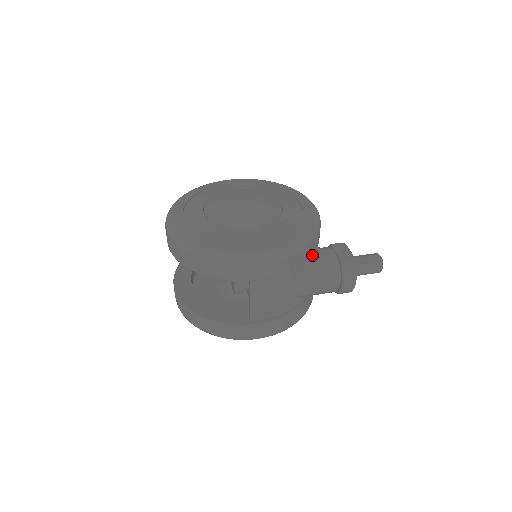
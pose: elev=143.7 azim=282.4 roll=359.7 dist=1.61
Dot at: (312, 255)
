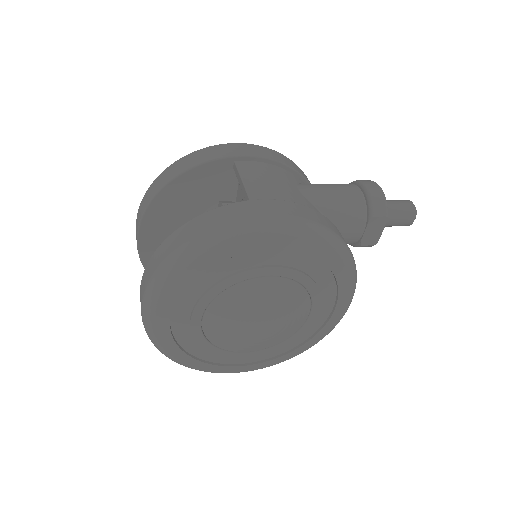
Dot at: occluded
